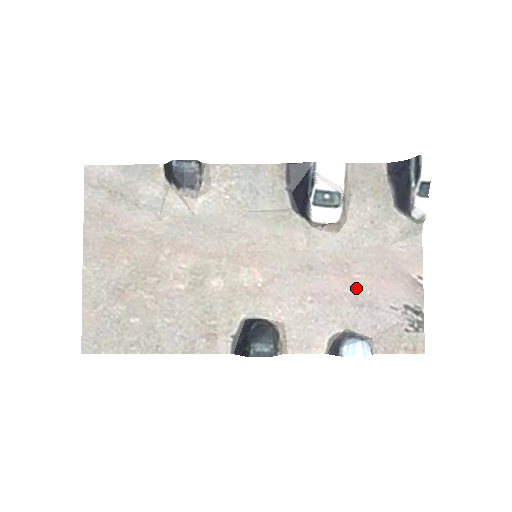
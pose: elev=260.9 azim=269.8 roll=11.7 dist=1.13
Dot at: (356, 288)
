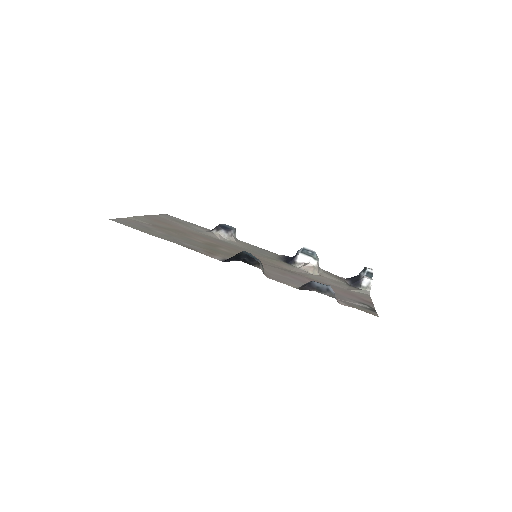
Dot at: occluded
